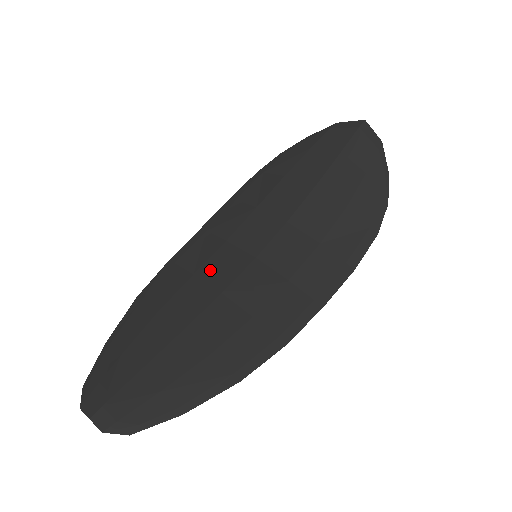
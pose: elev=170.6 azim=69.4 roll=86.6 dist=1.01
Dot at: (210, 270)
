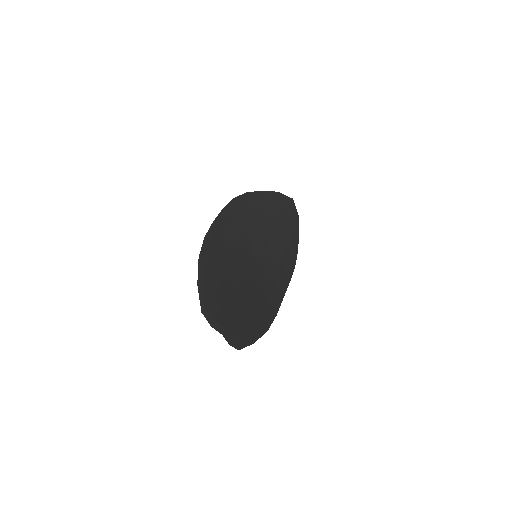
Dot at: (235, 255)
